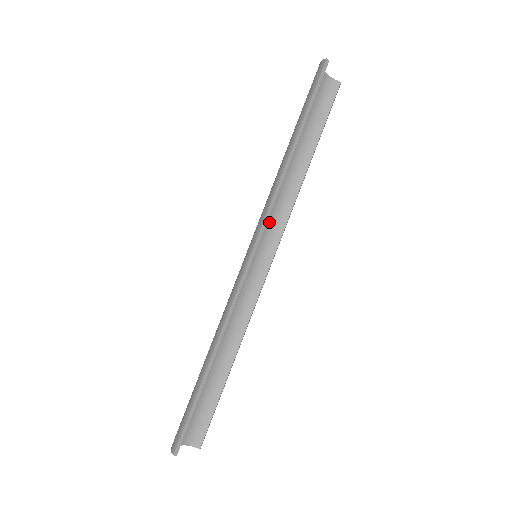
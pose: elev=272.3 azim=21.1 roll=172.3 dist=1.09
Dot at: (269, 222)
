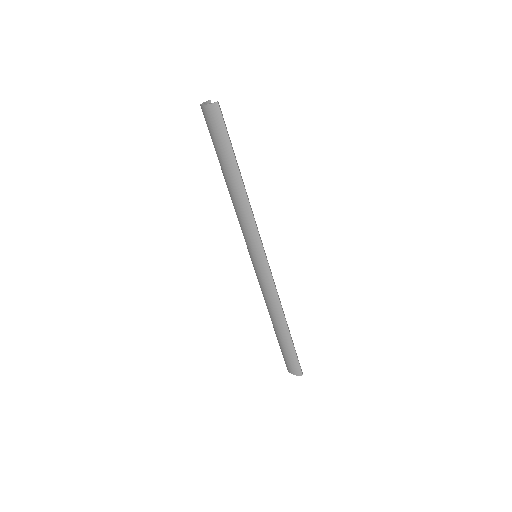
Dot at: occluded
